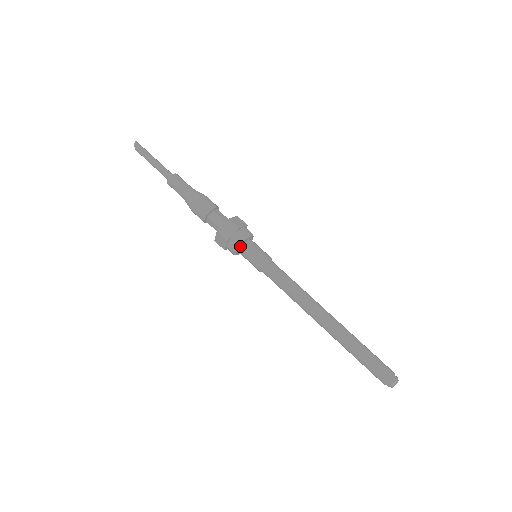
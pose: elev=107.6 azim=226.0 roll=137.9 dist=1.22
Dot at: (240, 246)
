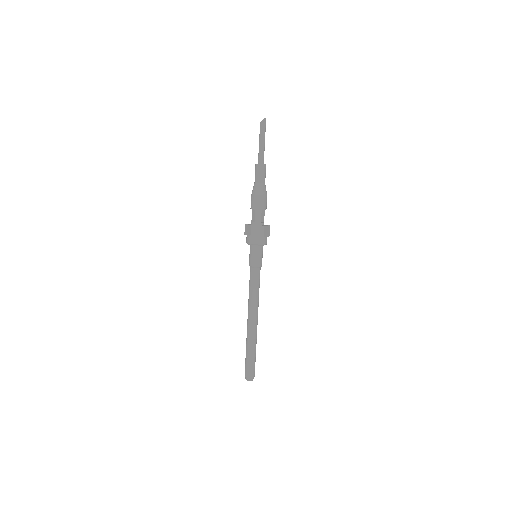
Dot at: (254, 245)
